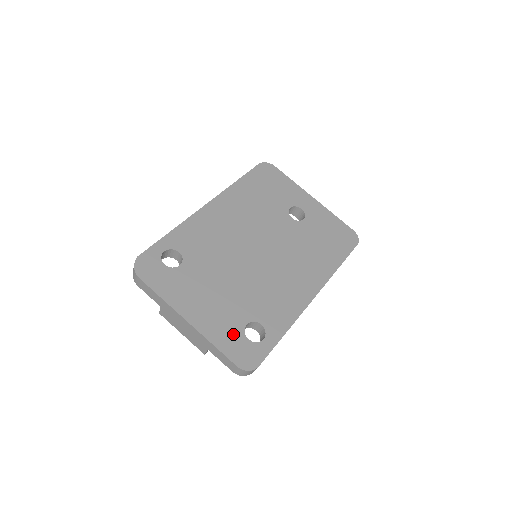
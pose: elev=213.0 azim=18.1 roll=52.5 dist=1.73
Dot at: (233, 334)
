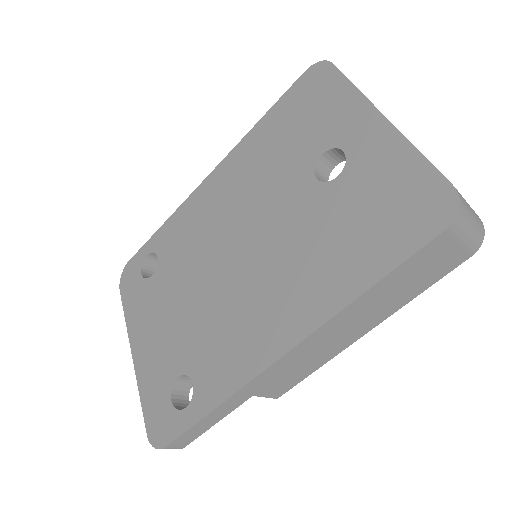
Dot at: (160, 386)
